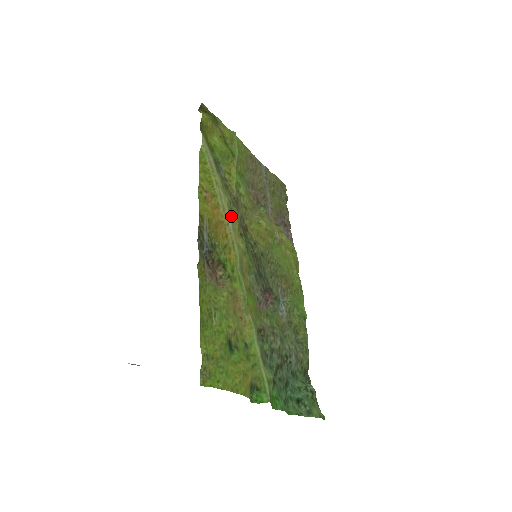
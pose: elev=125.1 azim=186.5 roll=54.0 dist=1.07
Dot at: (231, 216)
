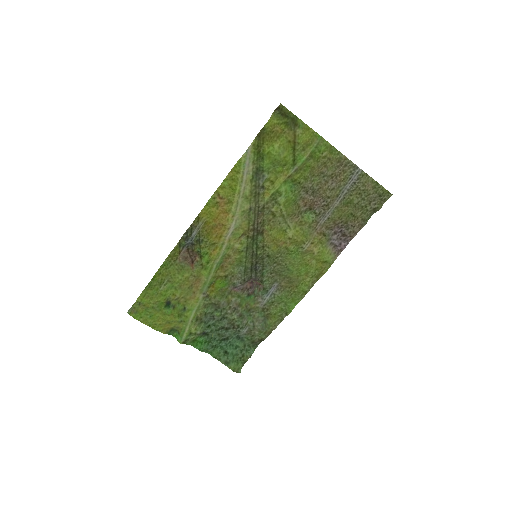
Dot at: (242, 221)
